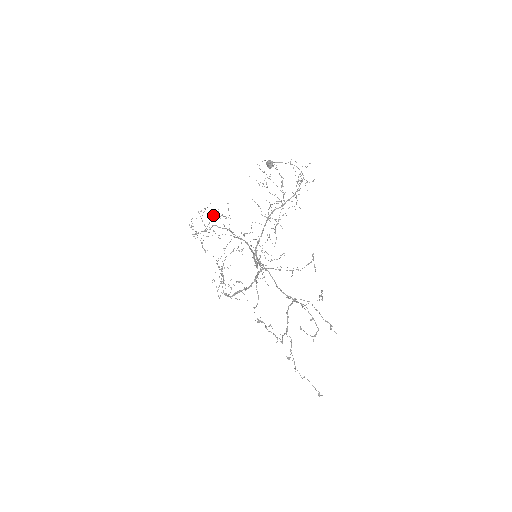
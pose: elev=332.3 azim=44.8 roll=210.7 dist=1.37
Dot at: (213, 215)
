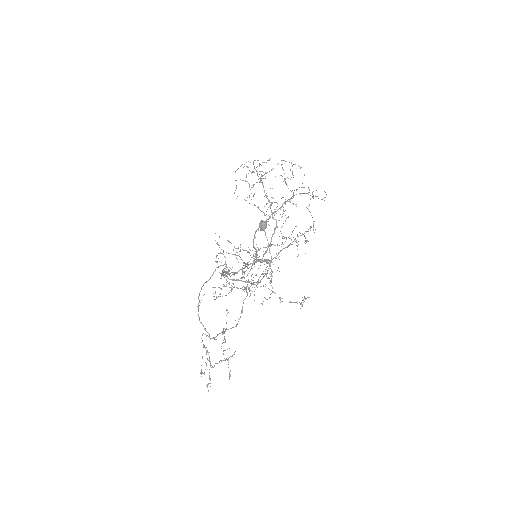
Dot at: (281, 164)
